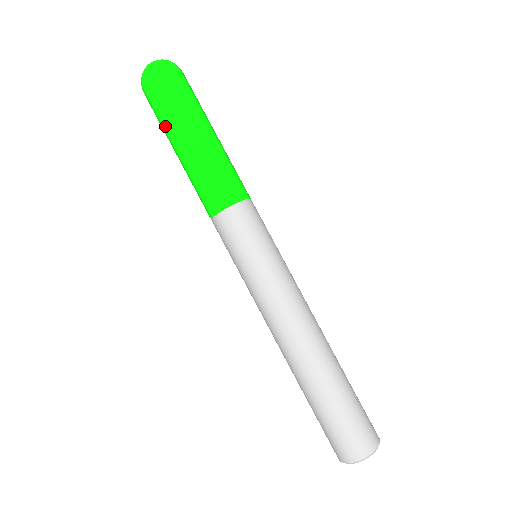
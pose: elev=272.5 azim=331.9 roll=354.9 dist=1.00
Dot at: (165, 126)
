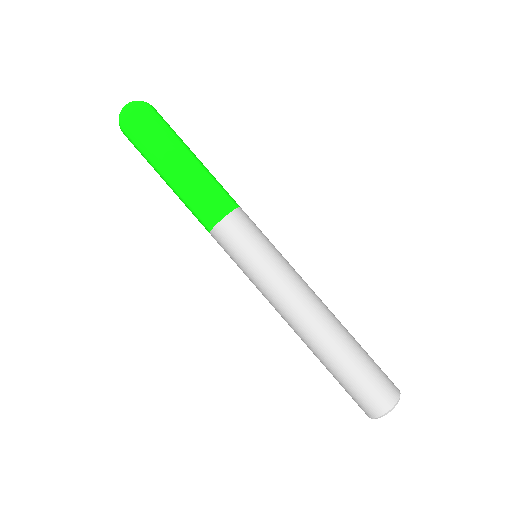
Dot at: occluded
